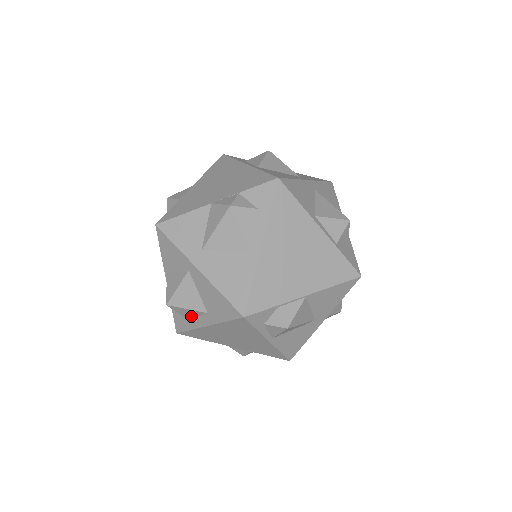
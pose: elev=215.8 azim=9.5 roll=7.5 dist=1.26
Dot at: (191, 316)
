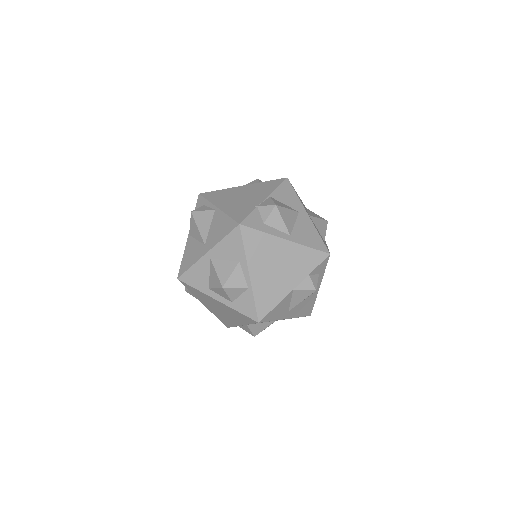
Dot at: occluded
